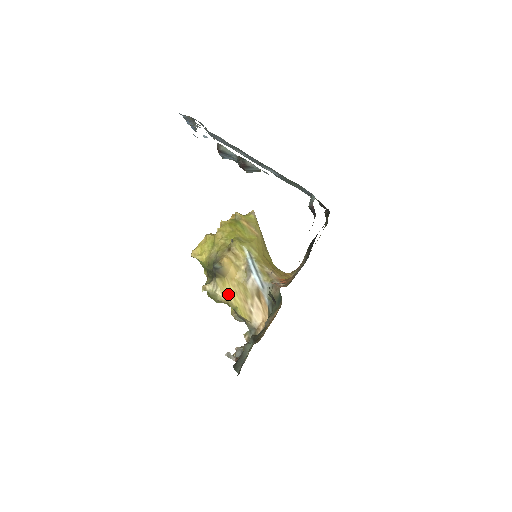
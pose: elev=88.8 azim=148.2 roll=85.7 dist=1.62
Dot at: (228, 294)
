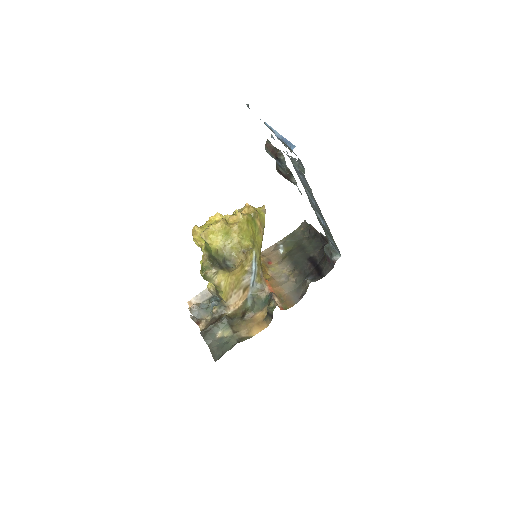
Dot at: (223, 283)
